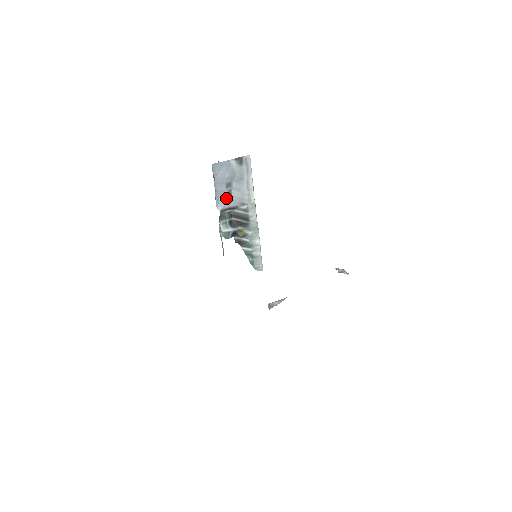
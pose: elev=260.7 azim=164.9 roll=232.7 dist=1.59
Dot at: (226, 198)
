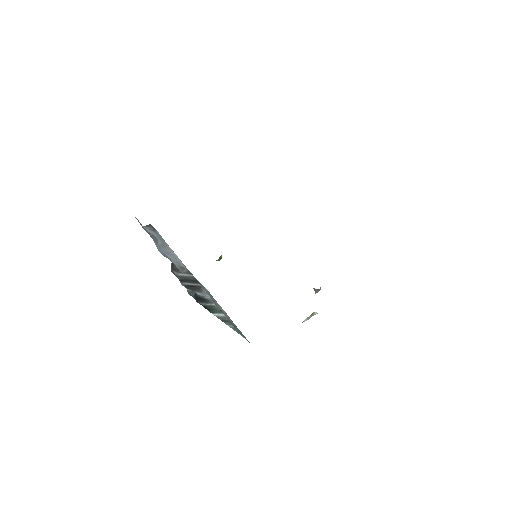
Dot at: (165, 255)
